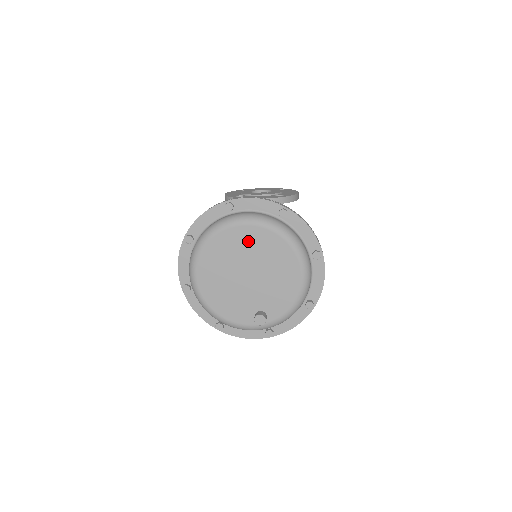
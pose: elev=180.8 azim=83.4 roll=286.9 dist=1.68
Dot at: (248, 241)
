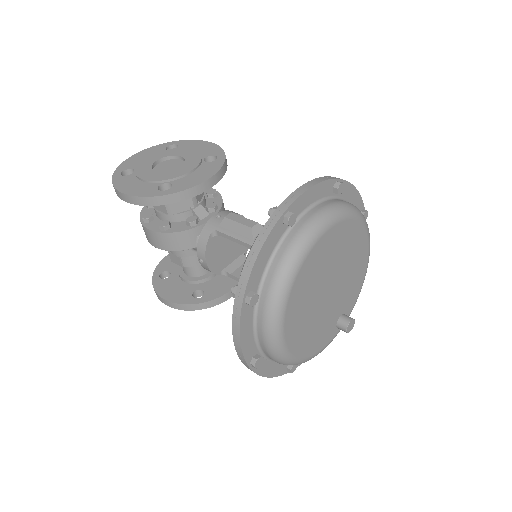
Dot at: (329, 249)
